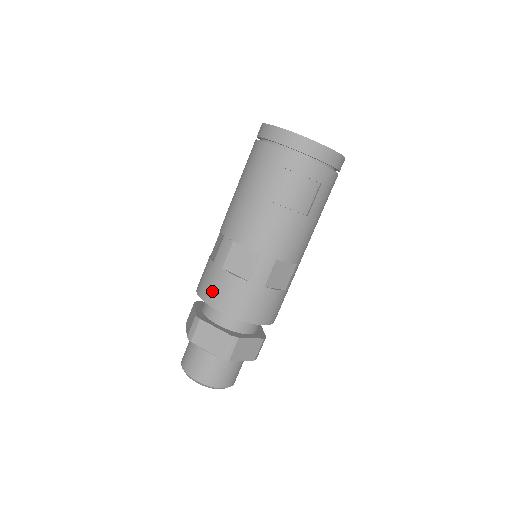
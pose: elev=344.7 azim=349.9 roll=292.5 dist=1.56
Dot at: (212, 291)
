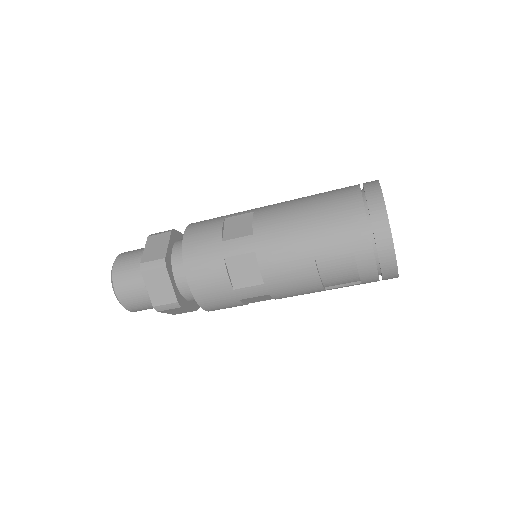
Dot at: (198, 262)
